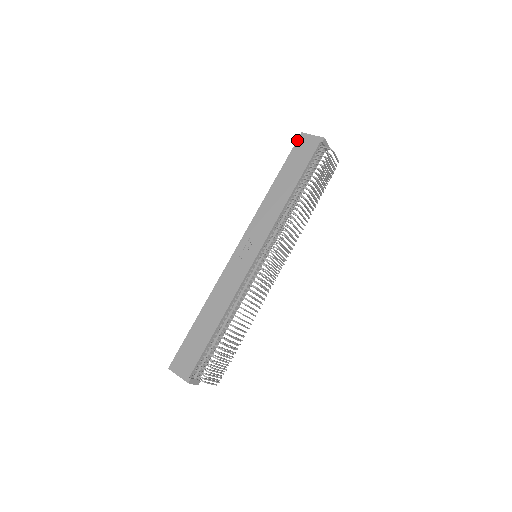
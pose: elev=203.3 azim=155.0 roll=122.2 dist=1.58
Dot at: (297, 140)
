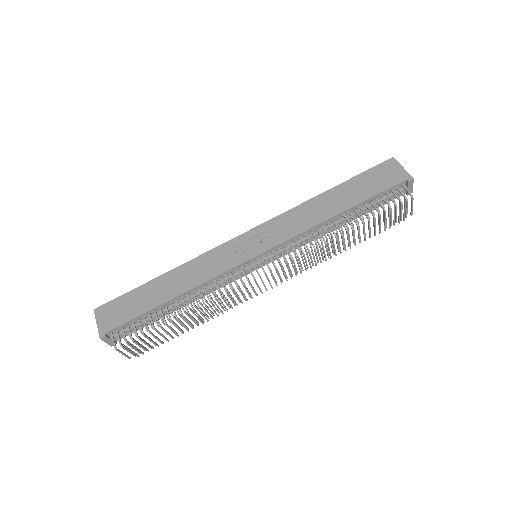
Dot at: (383, 162)
